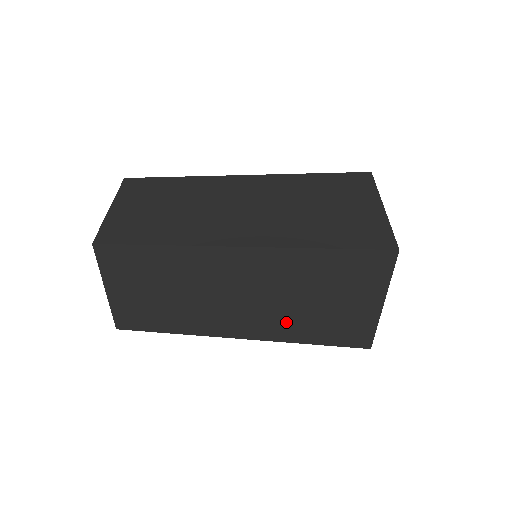
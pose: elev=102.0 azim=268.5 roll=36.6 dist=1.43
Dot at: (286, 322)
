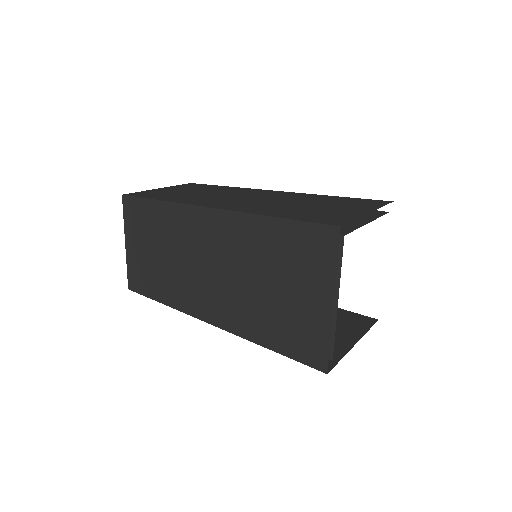
Dot at: (246, 310)
